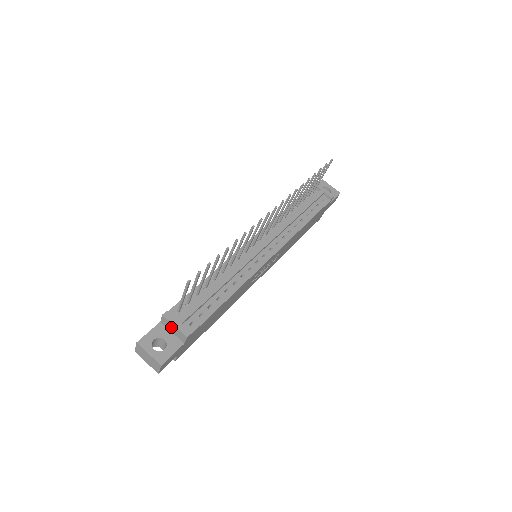
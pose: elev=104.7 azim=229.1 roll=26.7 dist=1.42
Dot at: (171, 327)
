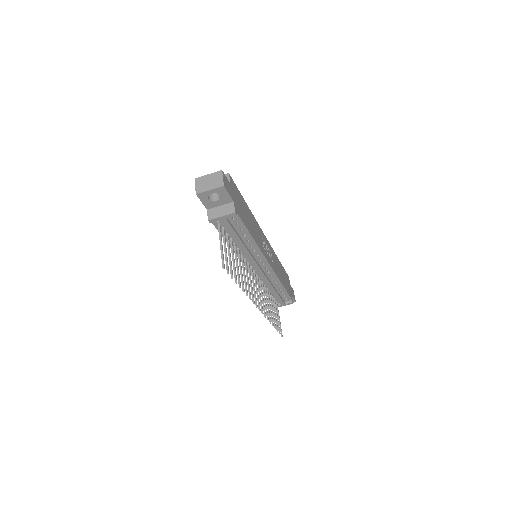
Dot at: occluded
